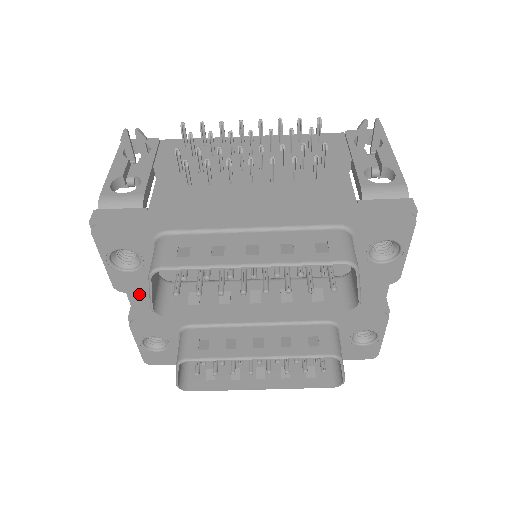
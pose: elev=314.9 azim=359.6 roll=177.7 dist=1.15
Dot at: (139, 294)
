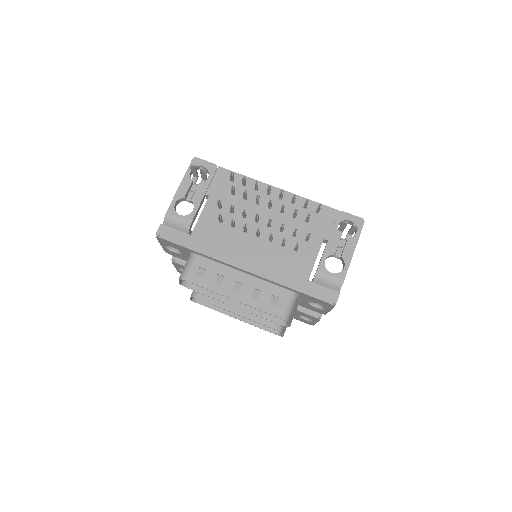
Dot at: occluded
